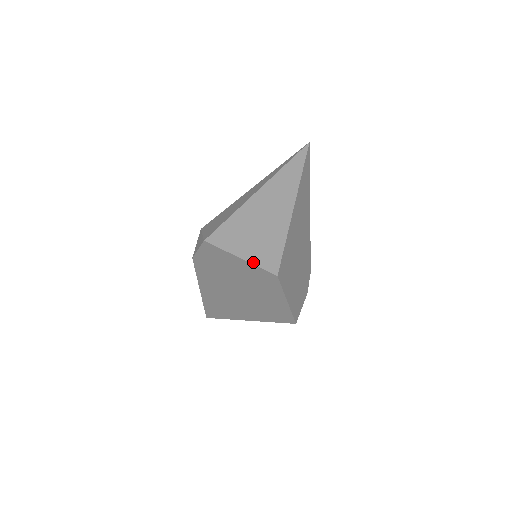
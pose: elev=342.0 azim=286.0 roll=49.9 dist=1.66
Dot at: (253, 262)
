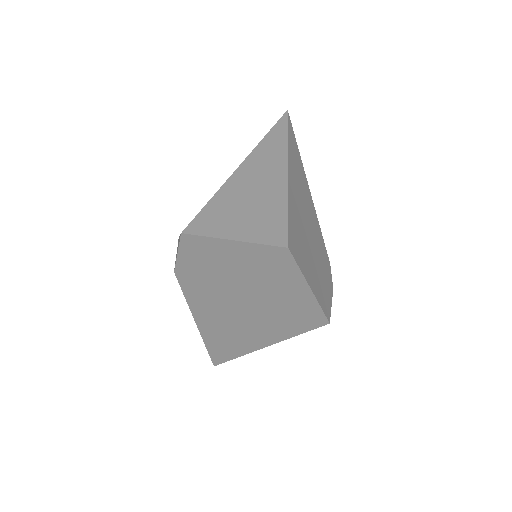
Dot at: (251, 240)
